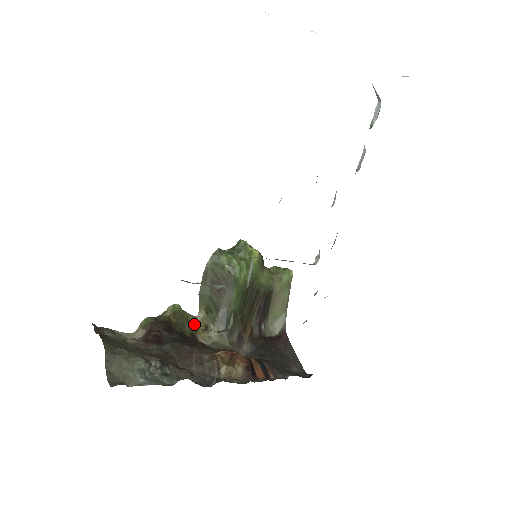
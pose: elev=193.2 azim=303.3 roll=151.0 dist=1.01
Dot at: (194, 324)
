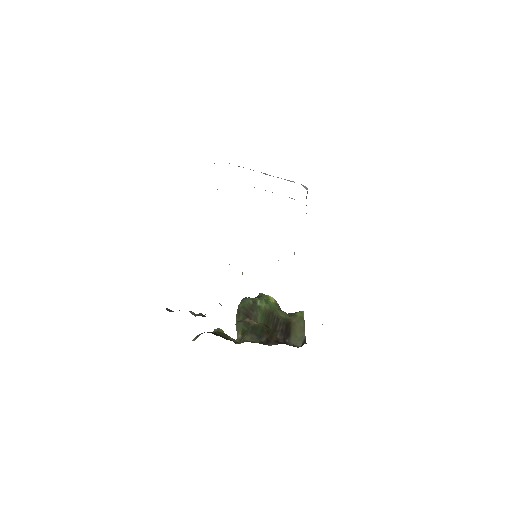
Dot at: (234, 341)
